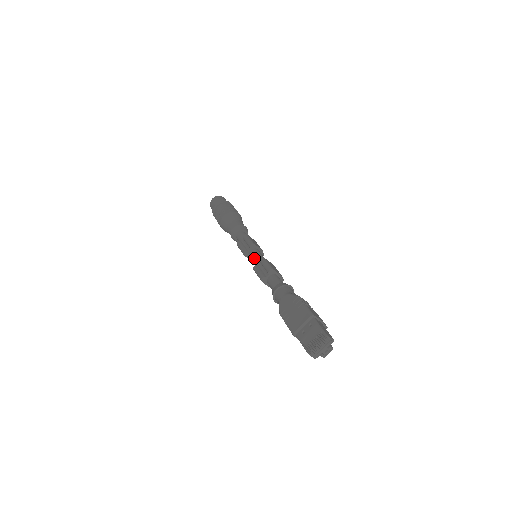
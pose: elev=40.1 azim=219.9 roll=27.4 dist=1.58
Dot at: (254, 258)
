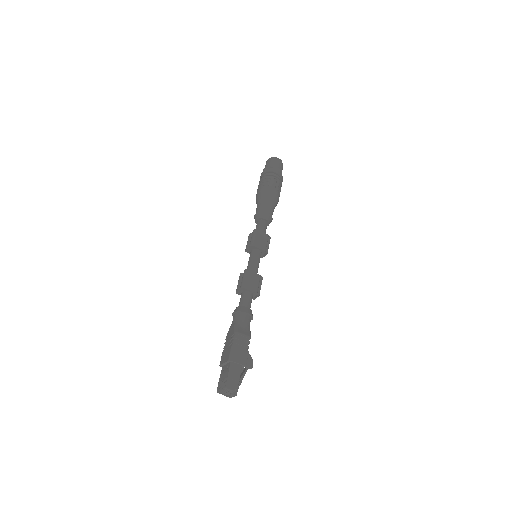
Dot at: (248, 261)
